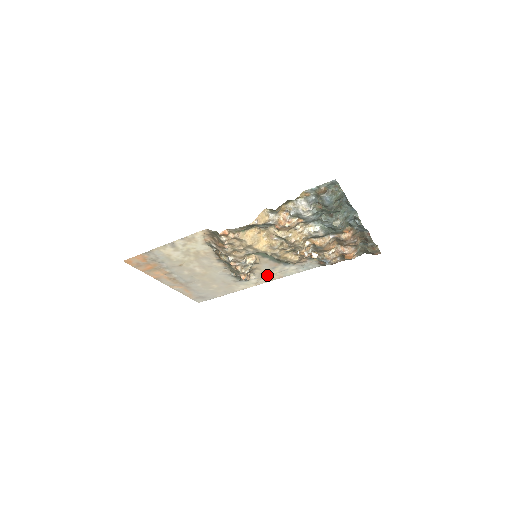
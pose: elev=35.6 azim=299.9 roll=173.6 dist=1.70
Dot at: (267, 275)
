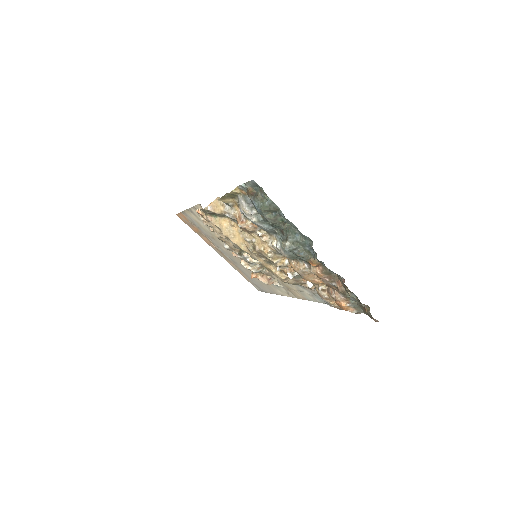
Dot at: (290, 288)
